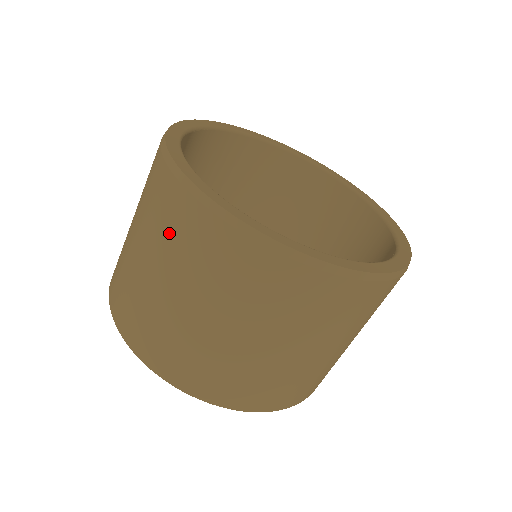
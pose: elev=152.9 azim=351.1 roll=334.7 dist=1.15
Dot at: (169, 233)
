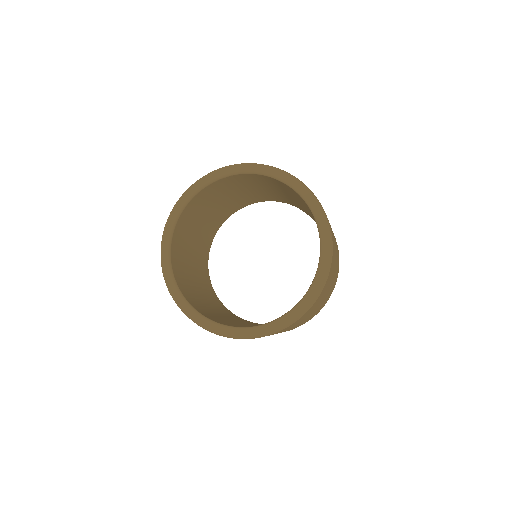
Dot at: occluded
